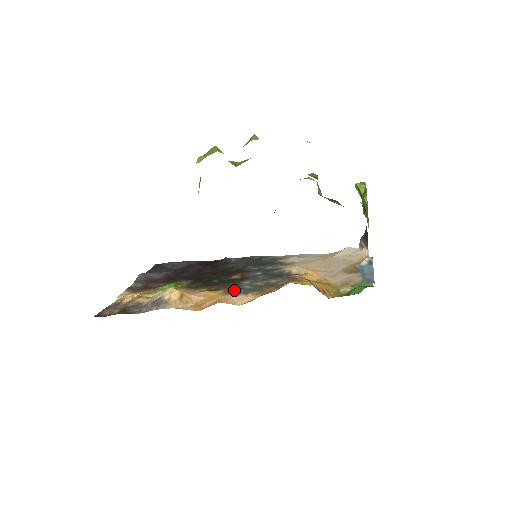
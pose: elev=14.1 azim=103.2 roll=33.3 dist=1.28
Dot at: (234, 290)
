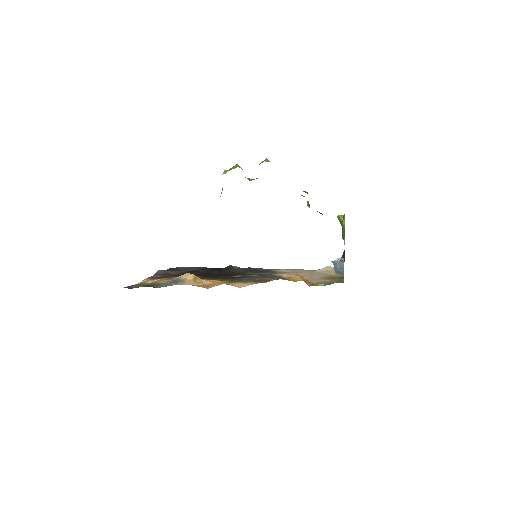
Dot at: (236, 281)
